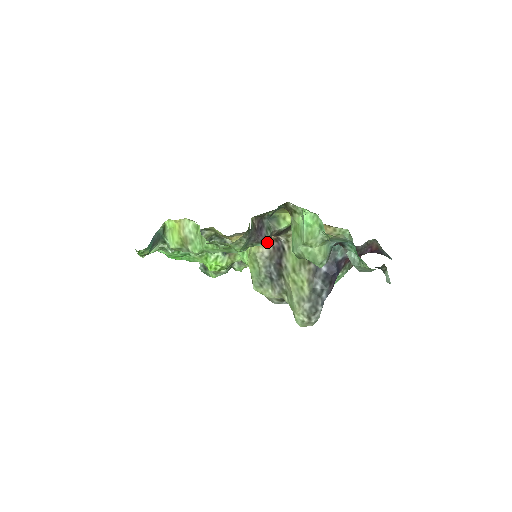
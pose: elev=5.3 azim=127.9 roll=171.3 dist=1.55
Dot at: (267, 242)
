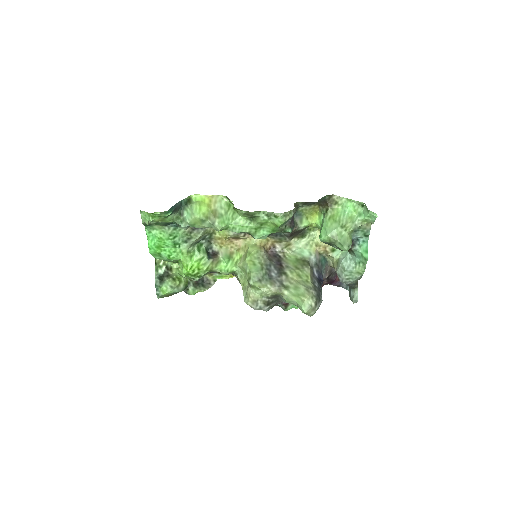
Dot at: (265, 249)
